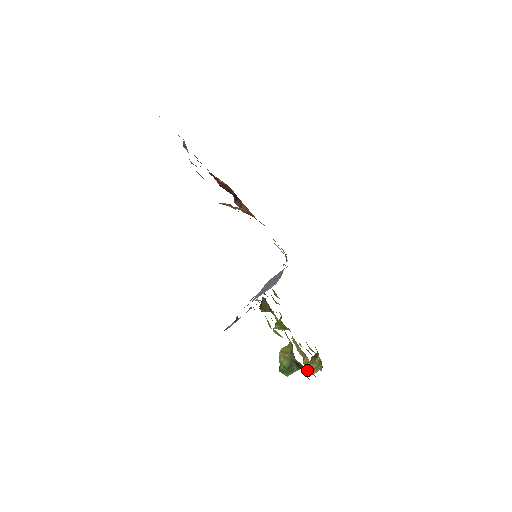
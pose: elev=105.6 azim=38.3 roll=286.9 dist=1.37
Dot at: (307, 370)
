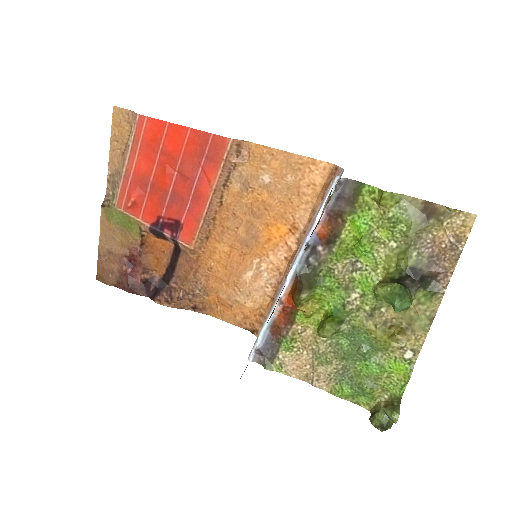
Dot at: (430, 267)
